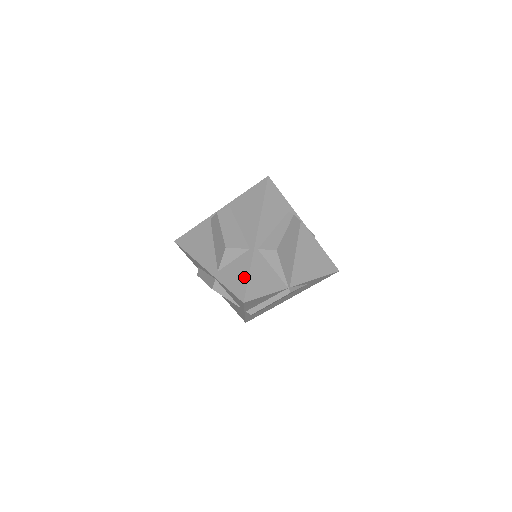
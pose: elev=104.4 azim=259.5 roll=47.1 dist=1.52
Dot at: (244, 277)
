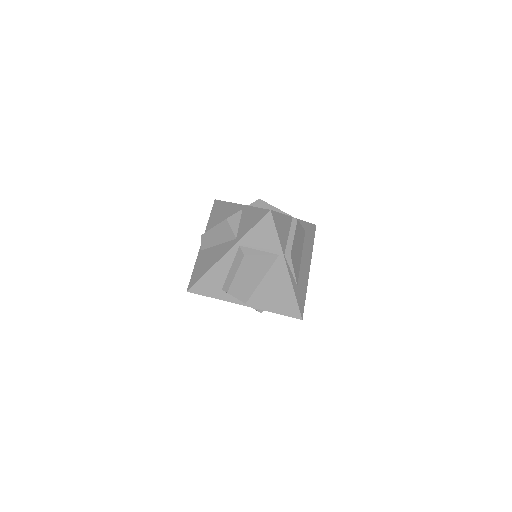
Dot at: (255, 211)
